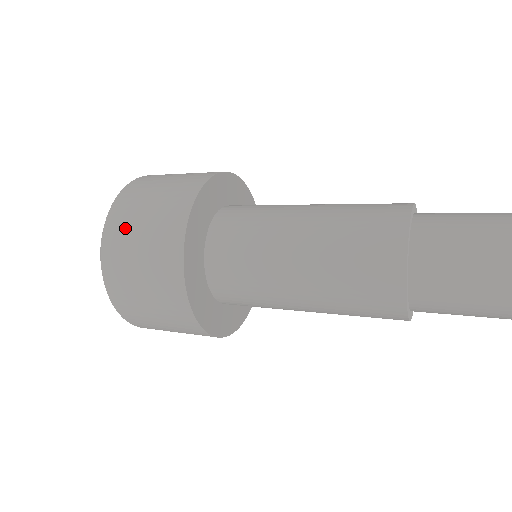
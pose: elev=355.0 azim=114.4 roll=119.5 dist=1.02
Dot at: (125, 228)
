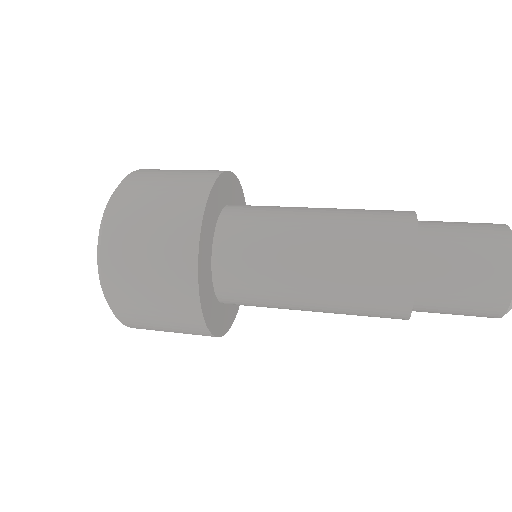
Dot at: (142, 188)
